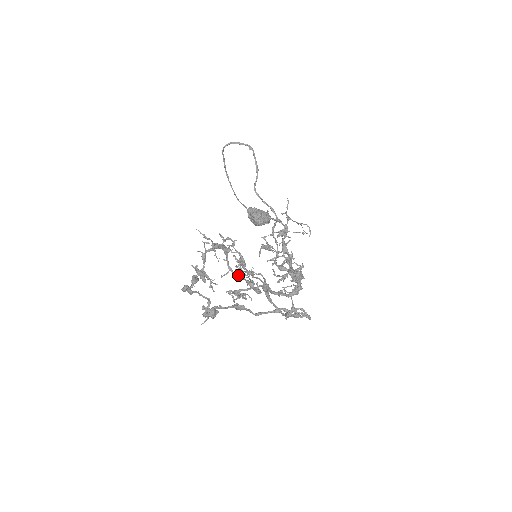
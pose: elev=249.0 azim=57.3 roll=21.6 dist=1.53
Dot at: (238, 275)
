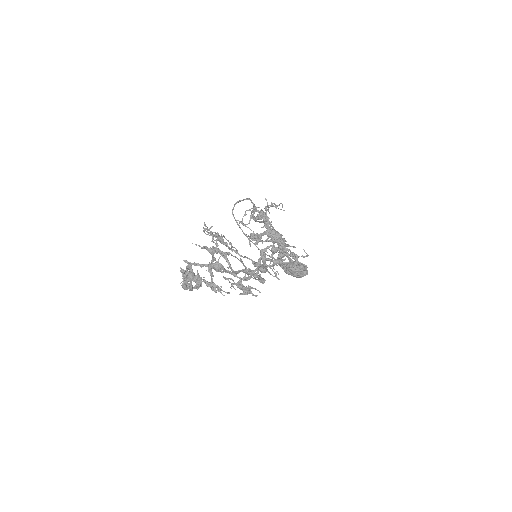
Dot at: (238, 271)
